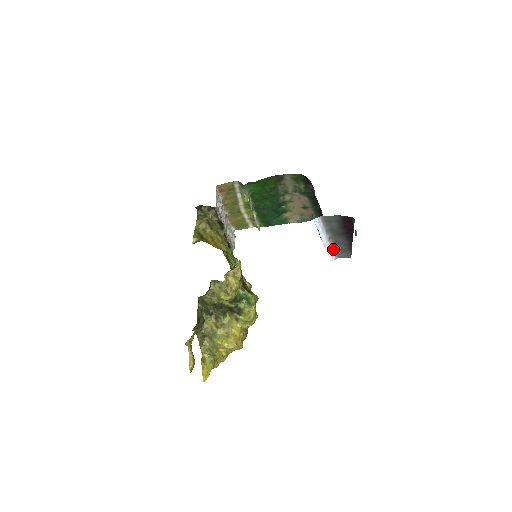
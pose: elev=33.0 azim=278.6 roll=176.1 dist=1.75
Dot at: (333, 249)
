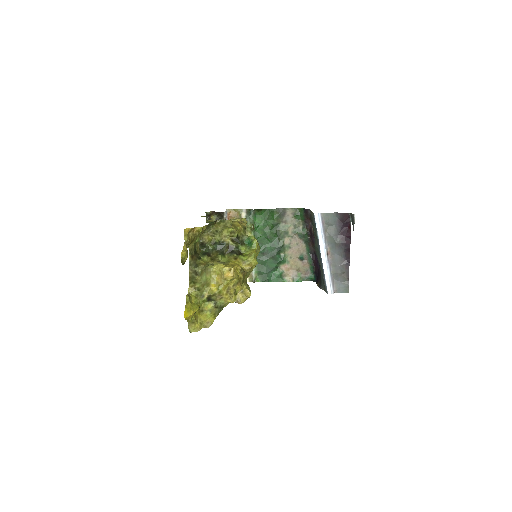
Dot at: (331, 273)
